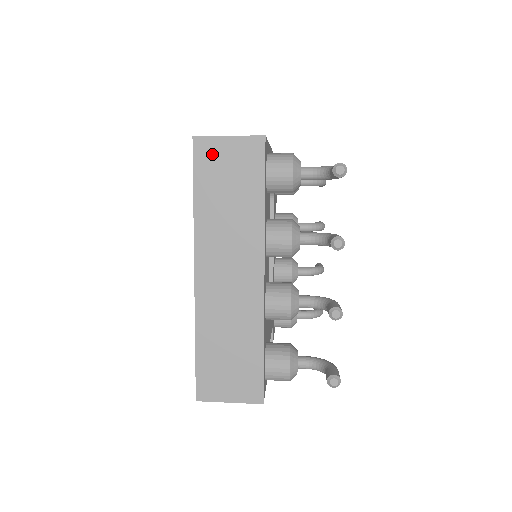
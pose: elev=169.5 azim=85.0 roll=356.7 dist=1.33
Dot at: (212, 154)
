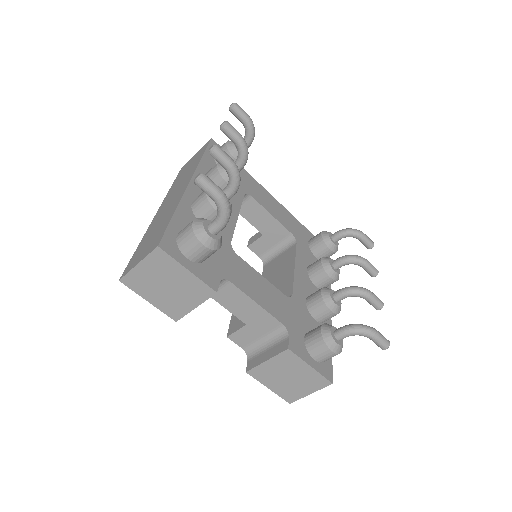
Dot at: occluded
